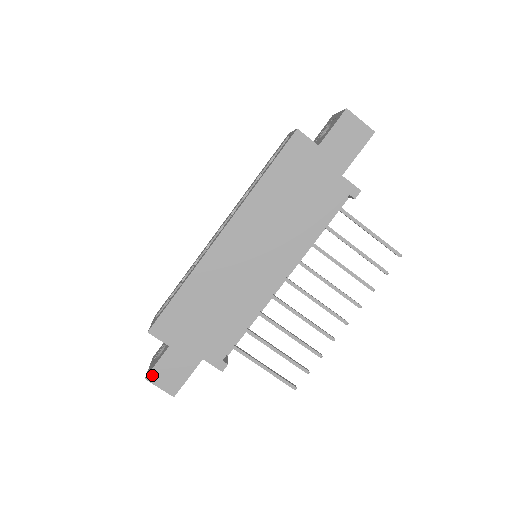
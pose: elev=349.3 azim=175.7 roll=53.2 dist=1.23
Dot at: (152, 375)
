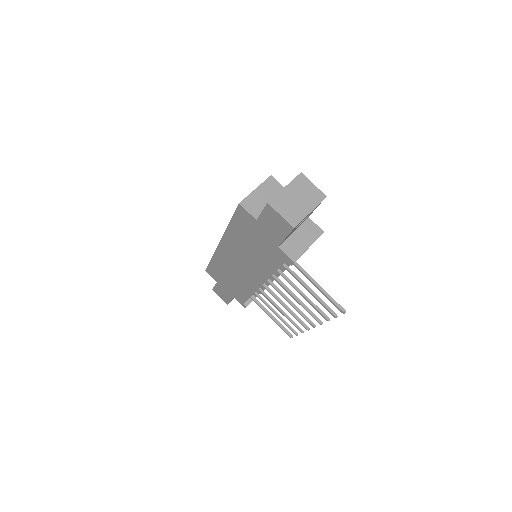
Dot at: (215, 290)
